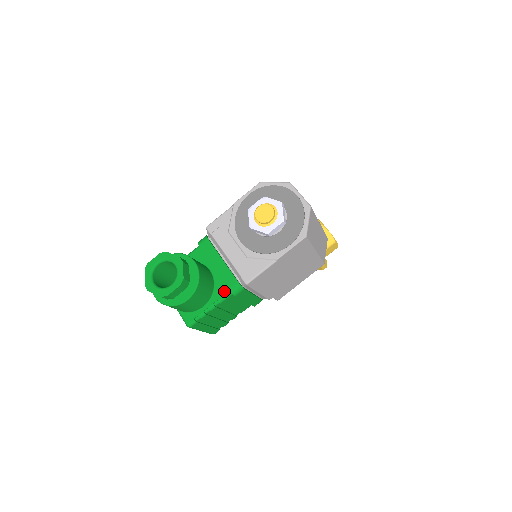
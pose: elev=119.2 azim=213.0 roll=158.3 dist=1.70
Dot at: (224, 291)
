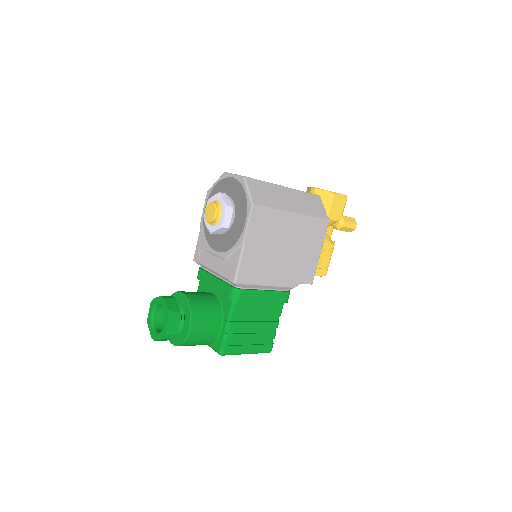
Dot at: (228, 303)
